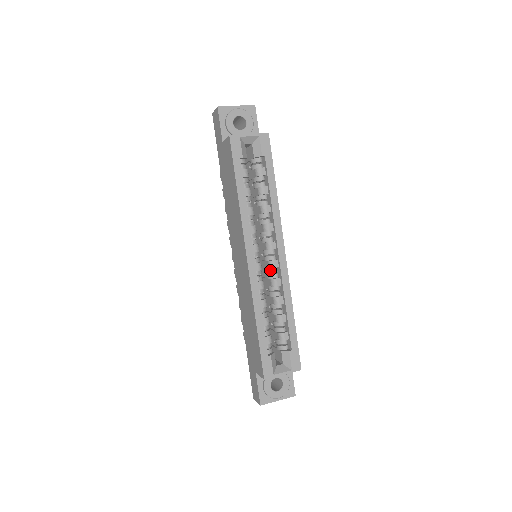
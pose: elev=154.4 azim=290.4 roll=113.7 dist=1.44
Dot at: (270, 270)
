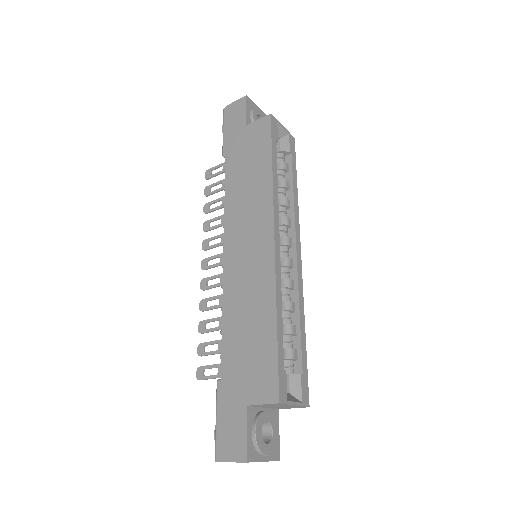
Dot at: (283, 268)
